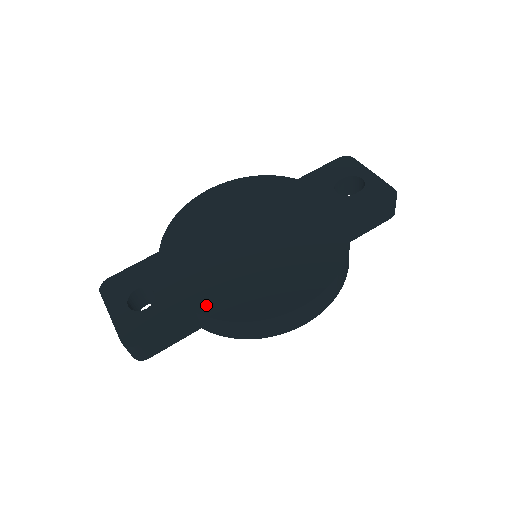
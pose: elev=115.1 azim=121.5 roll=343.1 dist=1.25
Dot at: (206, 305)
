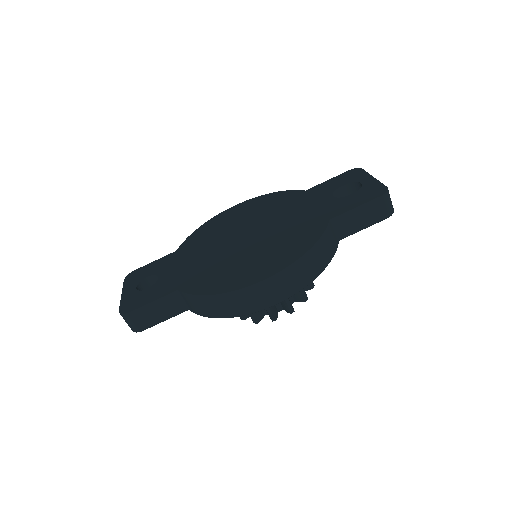
Dot at: (188, 284)
